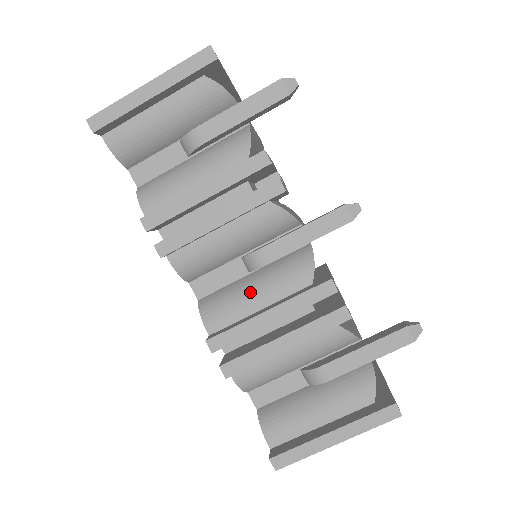
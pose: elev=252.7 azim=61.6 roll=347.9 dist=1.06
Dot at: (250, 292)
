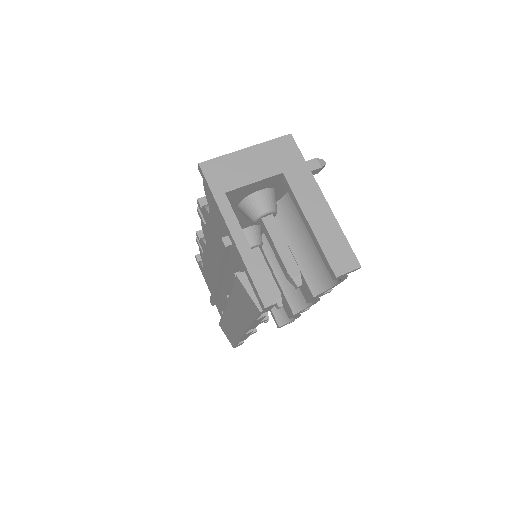
Dot at: occluded
